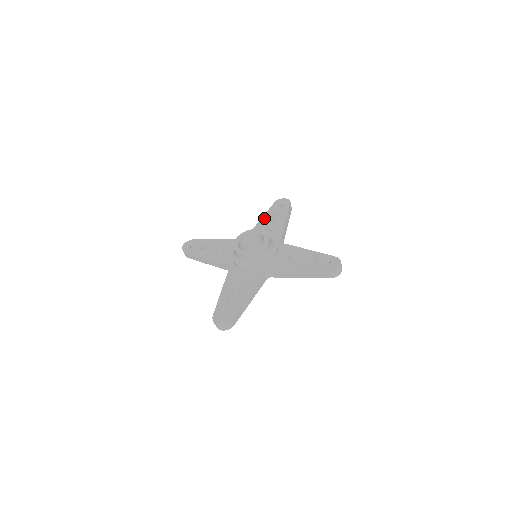
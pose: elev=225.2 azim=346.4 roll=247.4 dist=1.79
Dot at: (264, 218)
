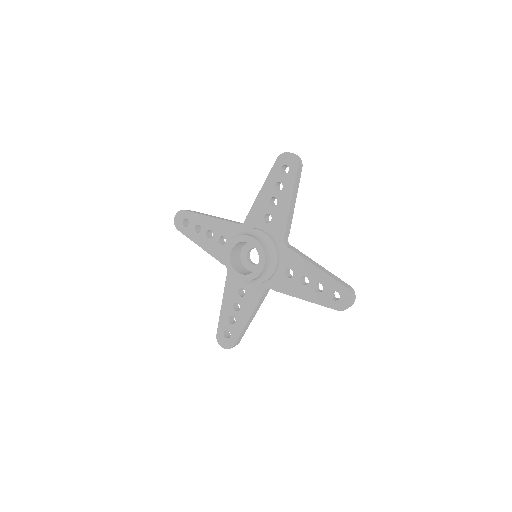
Dot at: (263, 191)
